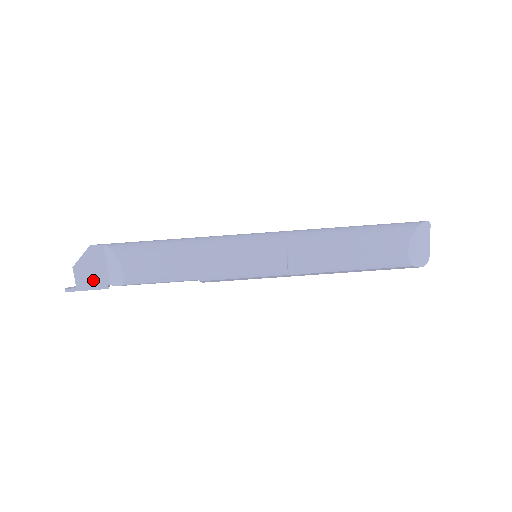
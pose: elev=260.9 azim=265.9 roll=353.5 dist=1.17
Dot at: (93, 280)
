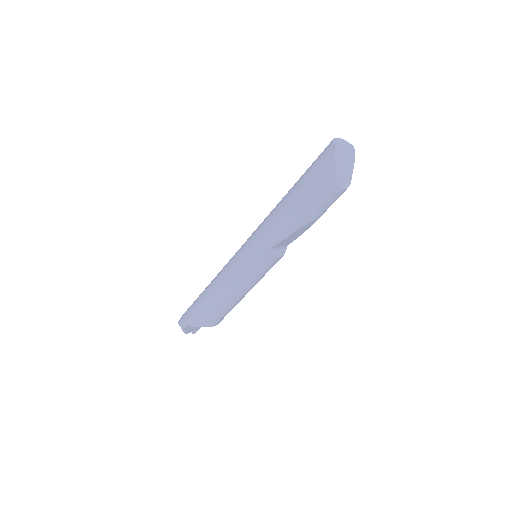
Dot at: occluded
